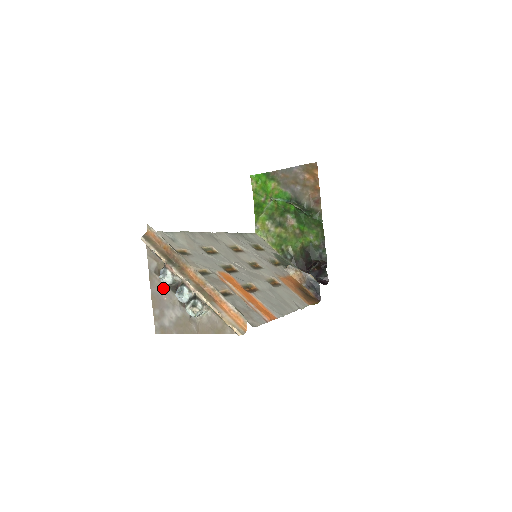
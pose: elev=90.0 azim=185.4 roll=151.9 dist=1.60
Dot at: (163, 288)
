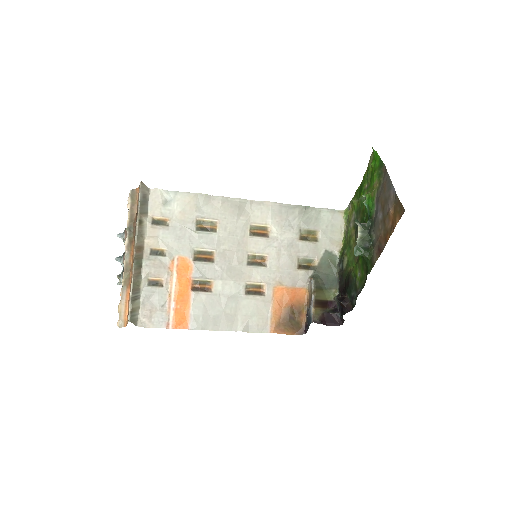
Dot at: occluded
